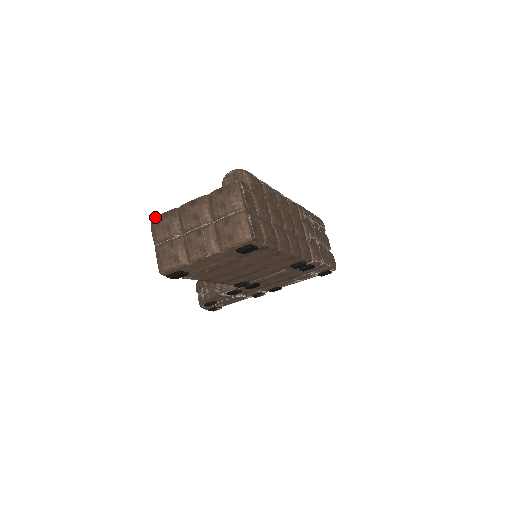
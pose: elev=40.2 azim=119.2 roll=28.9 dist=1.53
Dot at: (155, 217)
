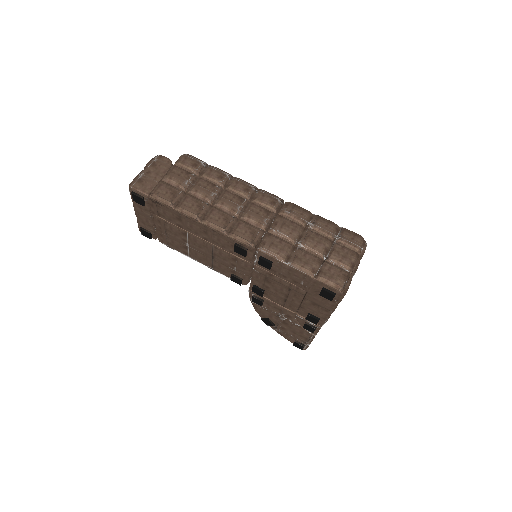
Dot at: occluded
